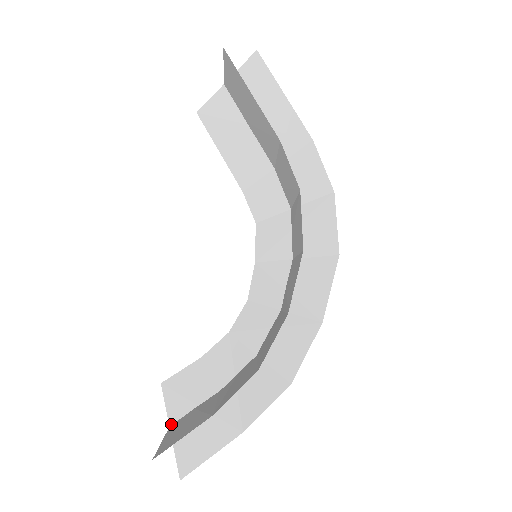
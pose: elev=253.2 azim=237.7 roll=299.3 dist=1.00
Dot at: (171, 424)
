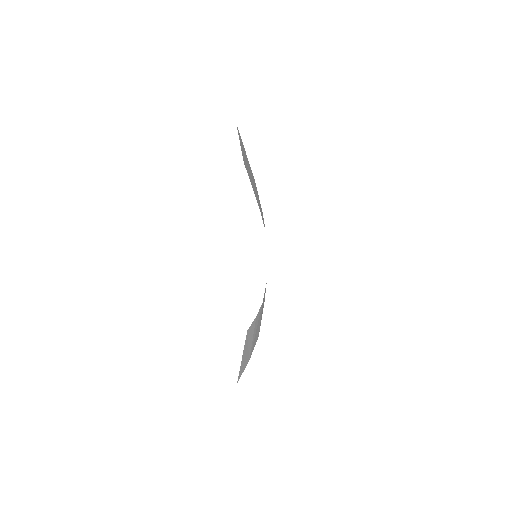
Dot at: (243, 353)
